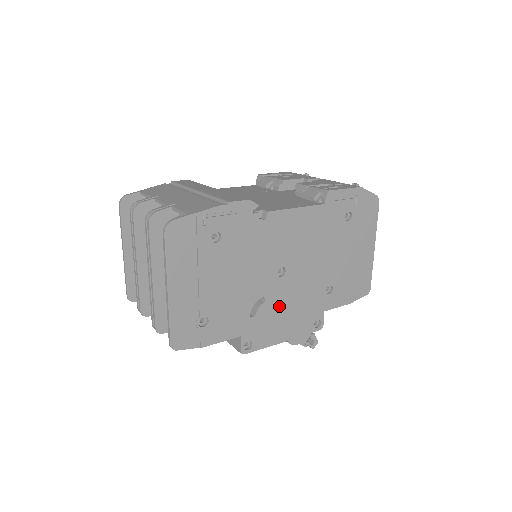
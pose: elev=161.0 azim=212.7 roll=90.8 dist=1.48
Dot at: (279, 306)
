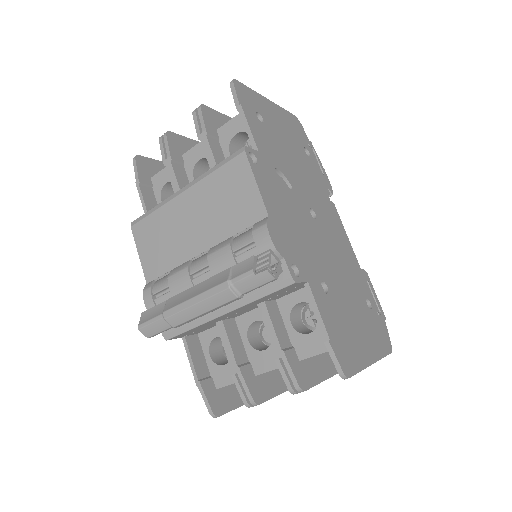
Dot at: (292, 208)
